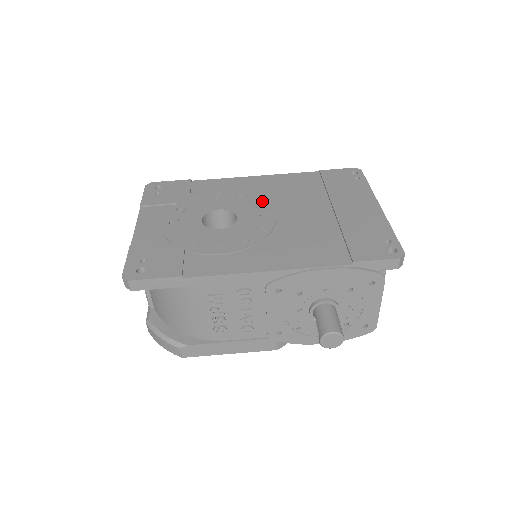
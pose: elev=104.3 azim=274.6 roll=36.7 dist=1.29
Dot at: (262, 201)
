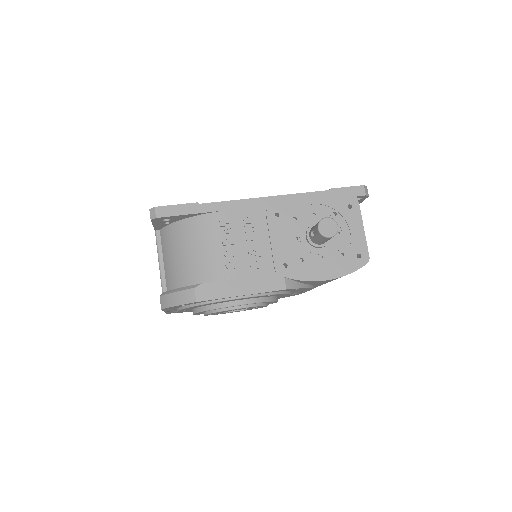
Dot at: occluded
